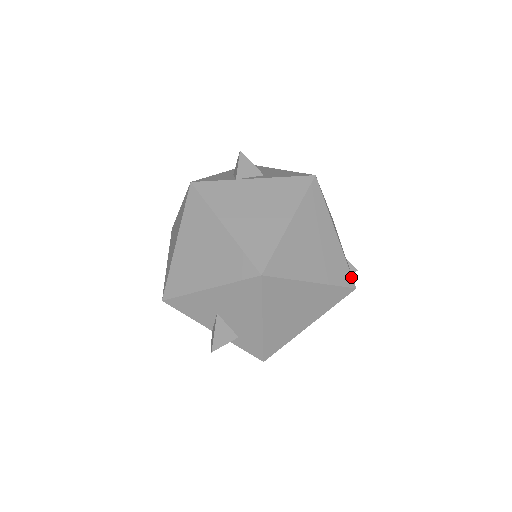
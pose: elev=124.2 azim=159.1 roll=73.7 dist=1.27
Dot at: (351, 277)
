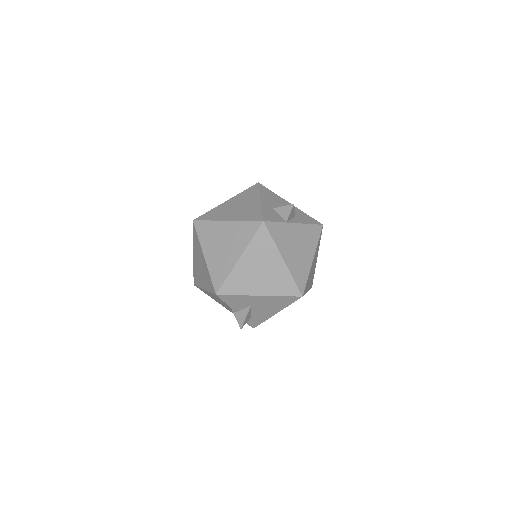
Dot at: occluded
